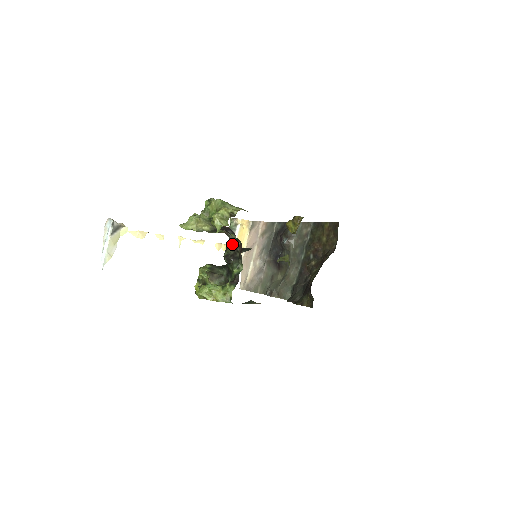
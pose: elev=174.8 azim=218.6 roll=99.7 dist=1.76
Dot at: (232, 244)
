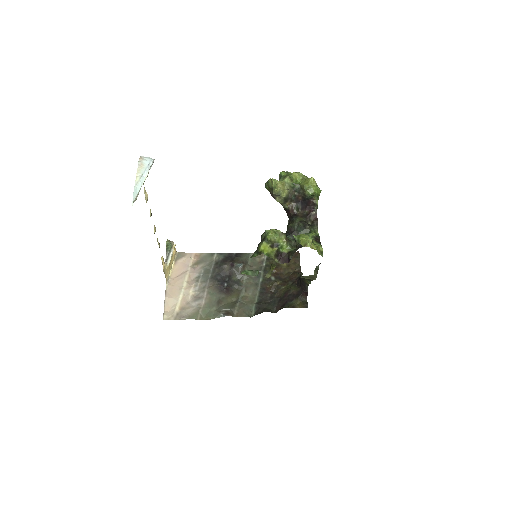
Dot at: (300, 215)
